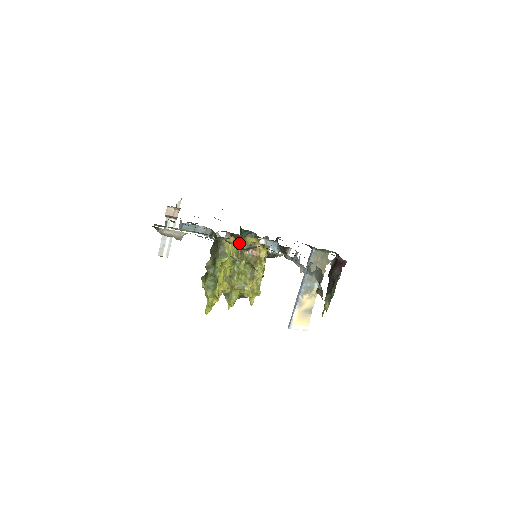
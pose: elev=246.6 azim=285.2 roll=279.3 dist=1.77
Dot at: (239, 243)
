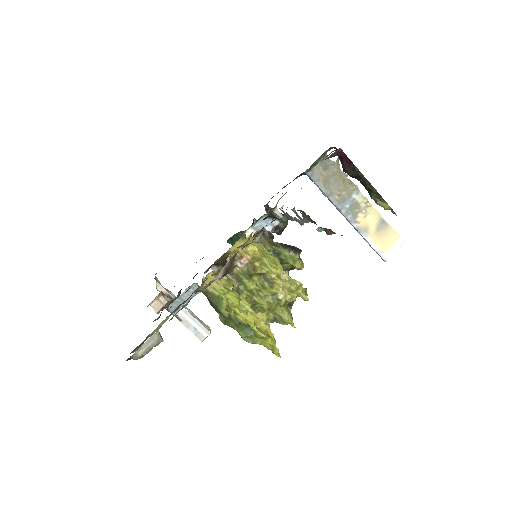
Dot at: occluded
